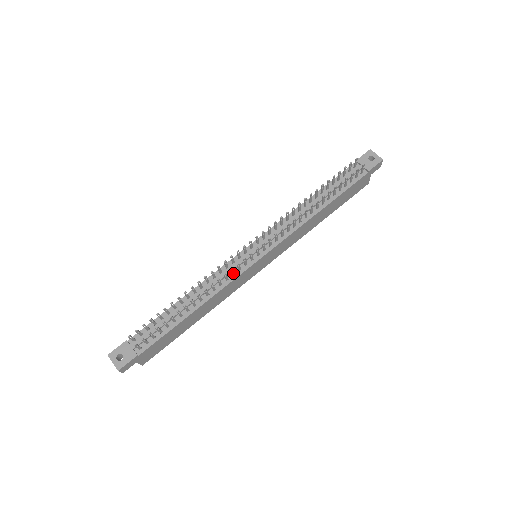
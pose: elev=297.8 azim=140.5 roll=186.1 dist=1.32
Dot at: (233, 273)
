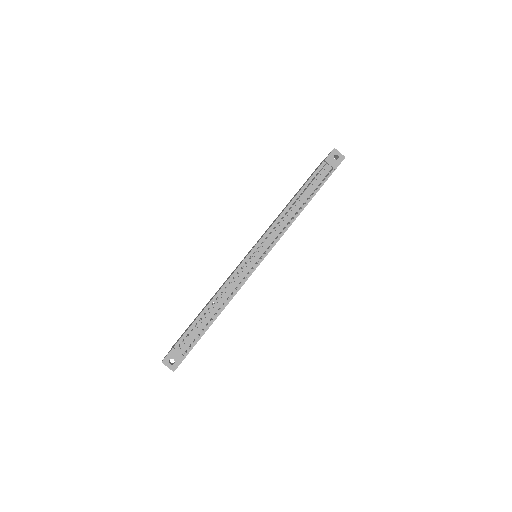
Dot at: occluded
